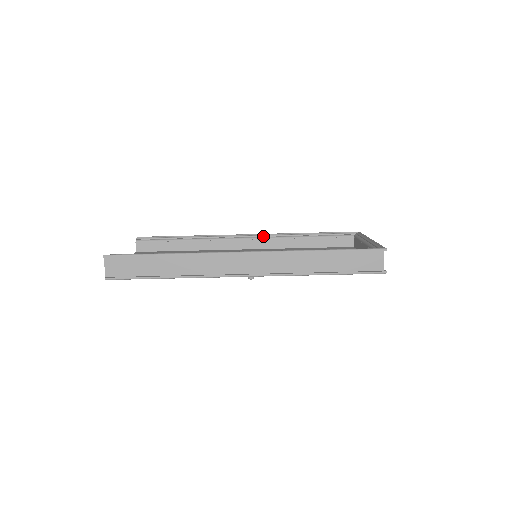
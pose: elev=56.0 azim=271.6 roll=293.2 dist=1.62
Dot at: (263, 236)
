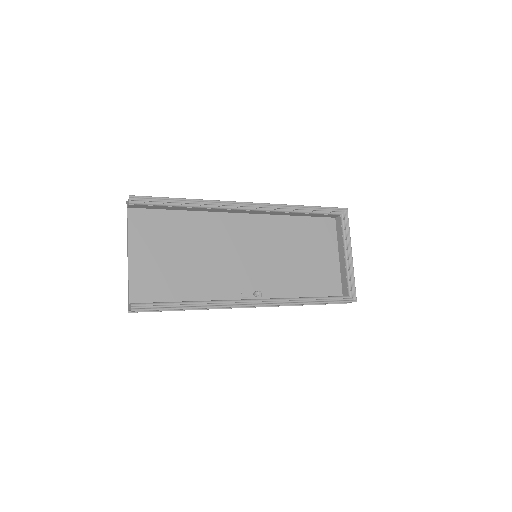
Dot at: (264, 208)
